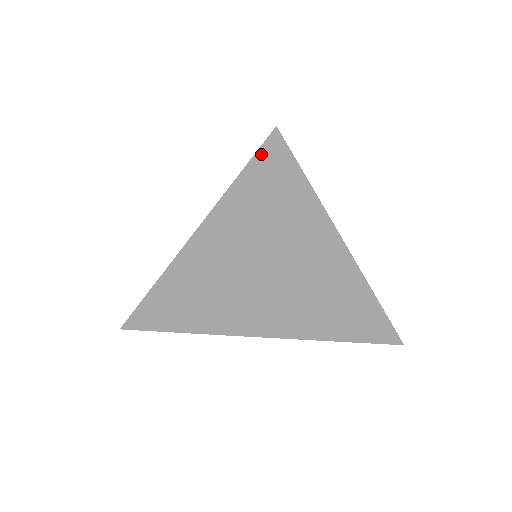
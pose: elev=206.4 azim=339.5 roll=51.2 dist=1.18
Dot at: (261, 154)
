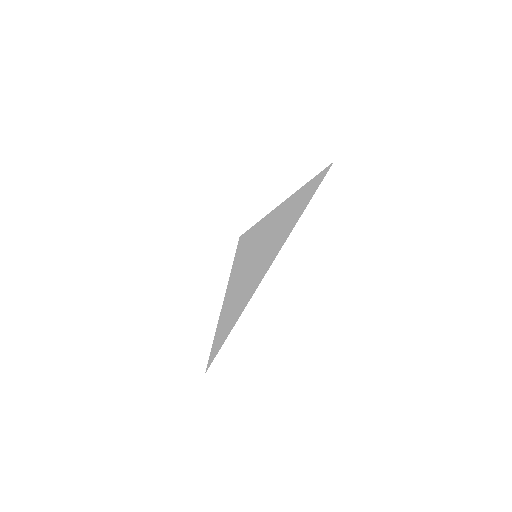
Dot at: (238, 247)
